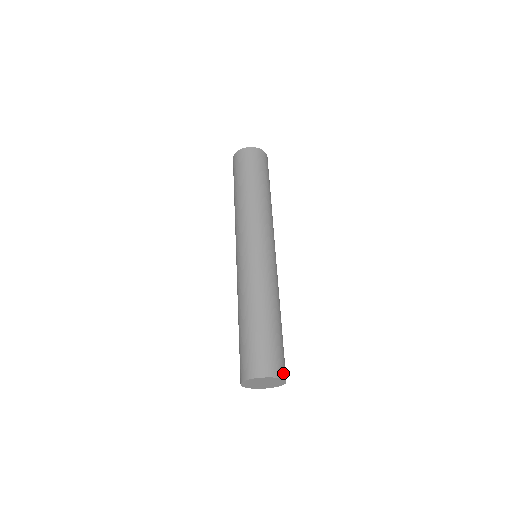
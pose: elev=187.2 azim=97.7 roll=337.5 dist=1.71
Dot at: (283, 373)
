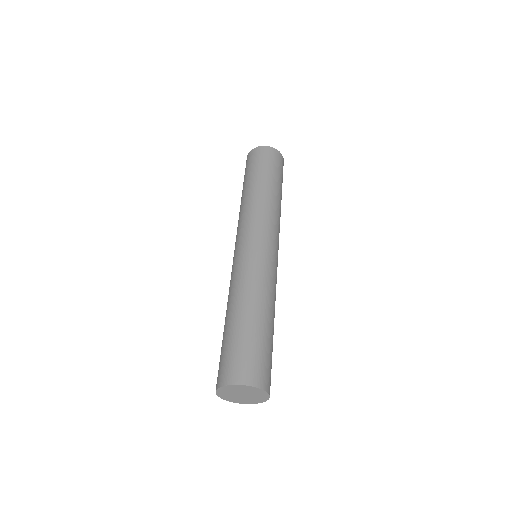
Dot at: (268, 386)
